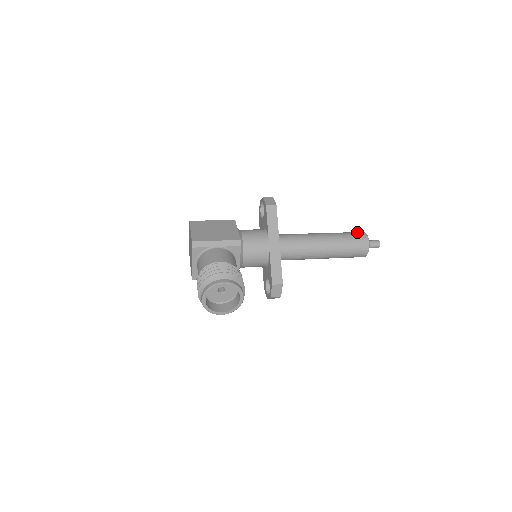
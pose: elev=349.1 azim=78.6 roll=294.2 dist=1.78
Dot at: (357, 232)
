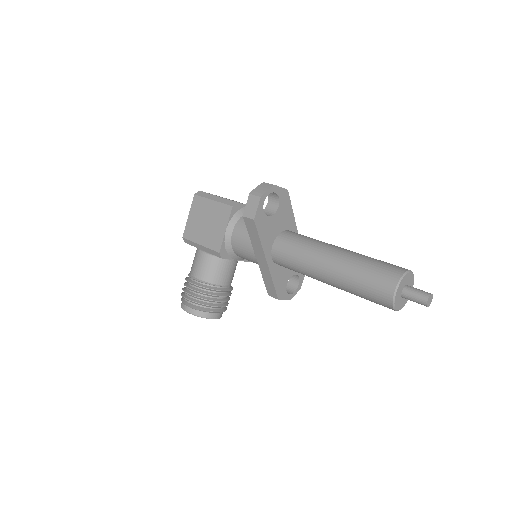
Dot at: (384, 278)
